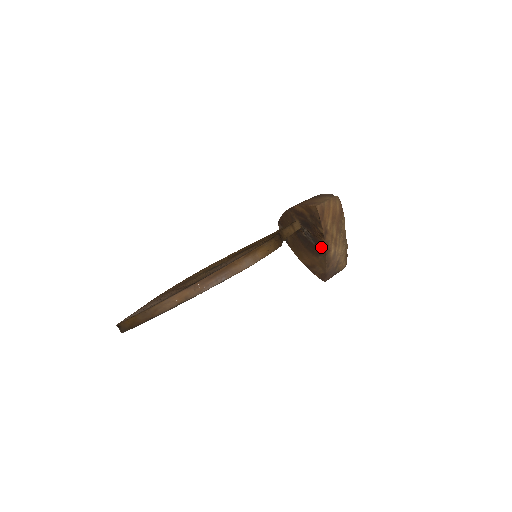
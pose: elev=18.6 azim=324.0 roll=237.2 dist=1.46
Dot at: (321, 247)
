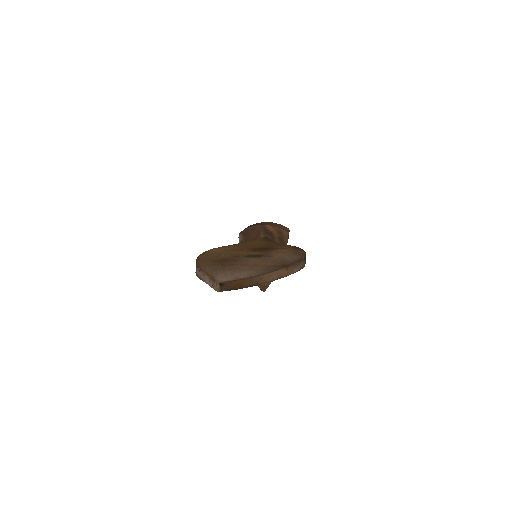
Dot at: occluded
